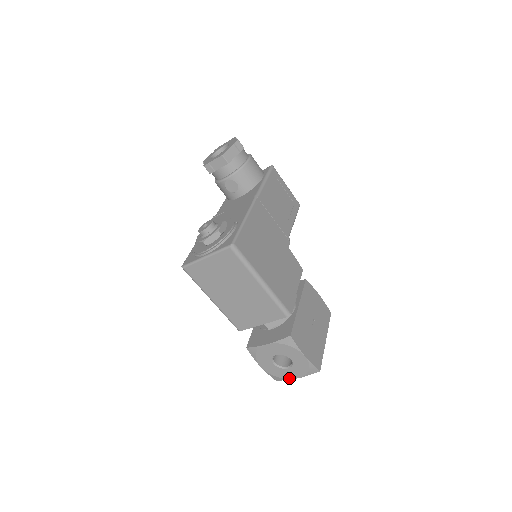
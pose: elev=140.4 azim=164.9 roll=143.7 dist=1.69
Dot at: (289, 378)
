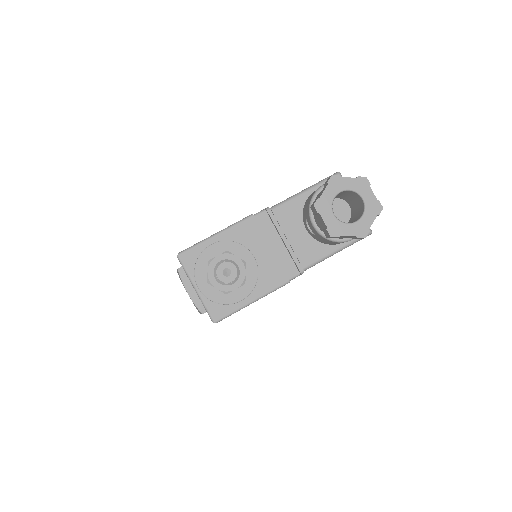
Dot at: occluded
